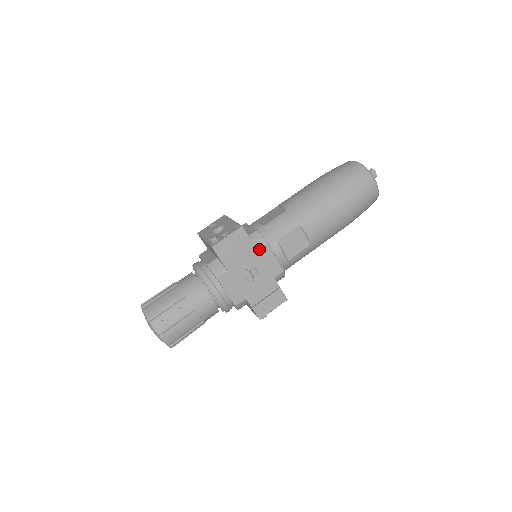
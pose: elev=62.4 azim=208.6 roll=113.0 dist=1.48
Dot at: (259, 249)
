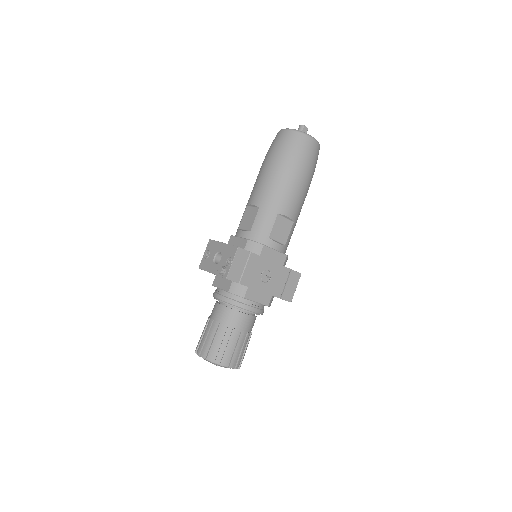
Dot at: (260, 254)
